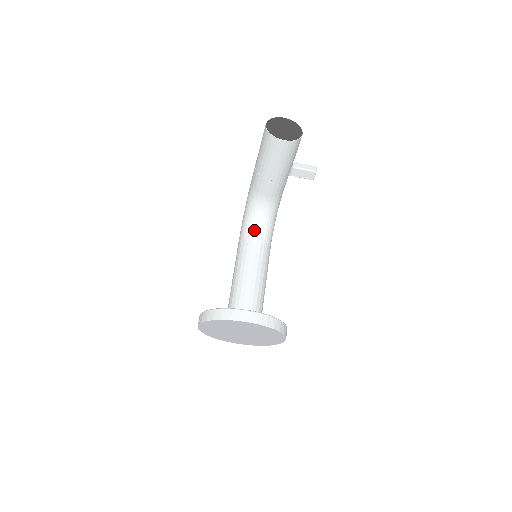
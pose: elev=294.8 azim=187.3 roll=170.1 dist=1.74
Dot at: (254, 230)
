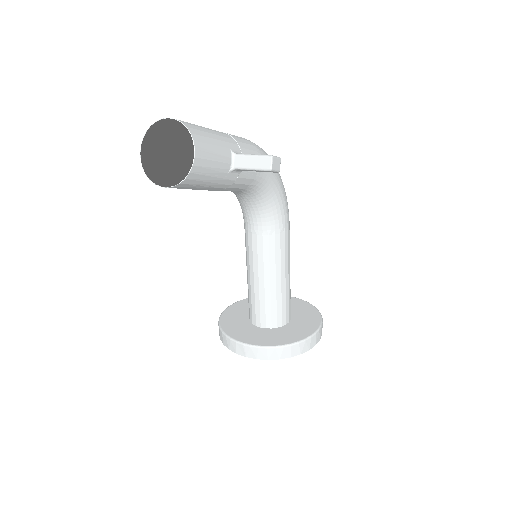
Dot at: (249, 216)
